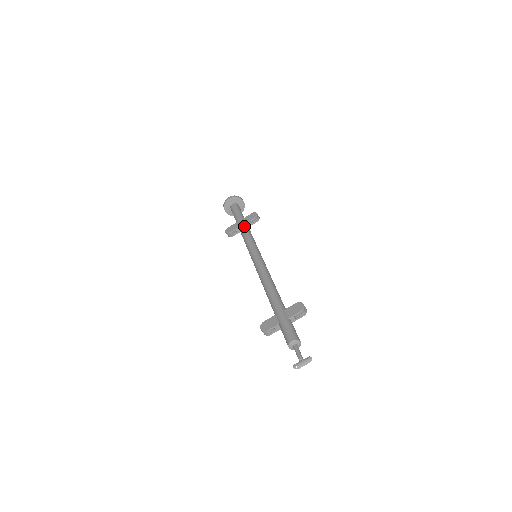
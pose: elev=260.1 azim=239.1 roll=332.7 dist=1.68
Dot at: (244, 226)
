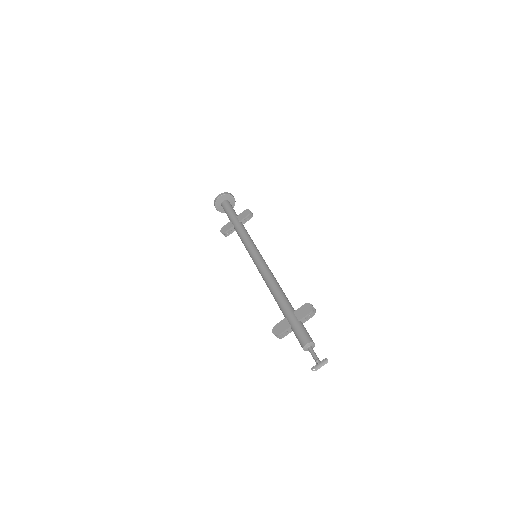
Dot at: (239, 225)
